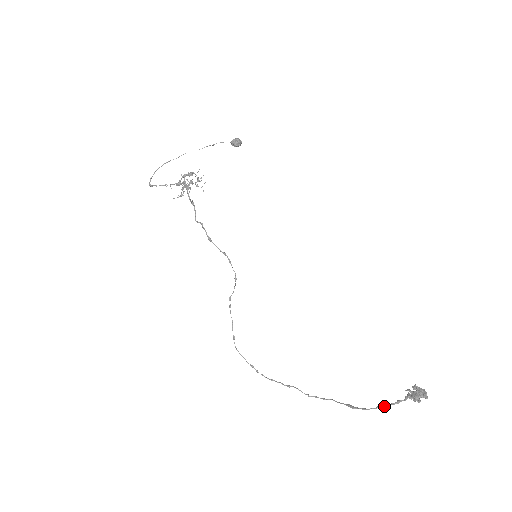
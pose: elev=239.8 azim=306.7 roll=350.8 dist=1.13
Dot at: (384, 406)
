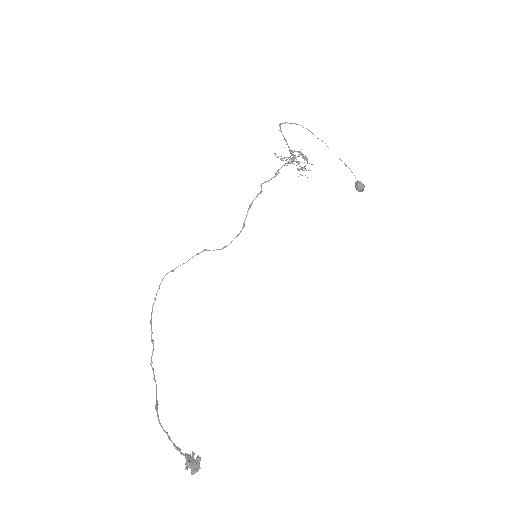
Dot at: (169, 437)
